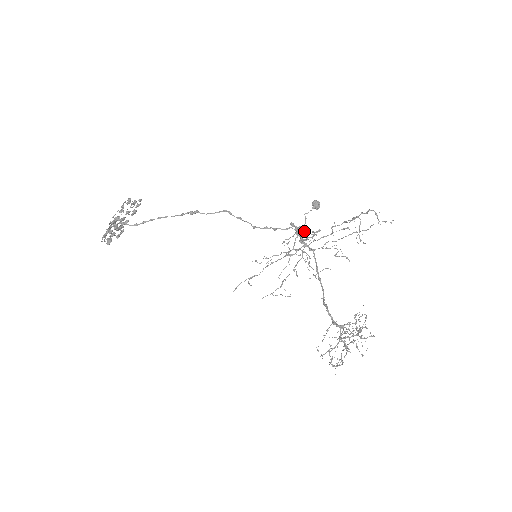
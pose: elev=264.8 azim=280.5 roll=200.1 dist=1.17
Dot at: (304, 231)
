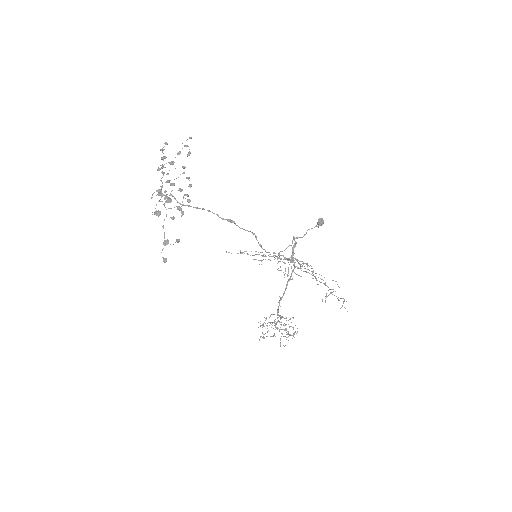
Dot at: (297, 261)
